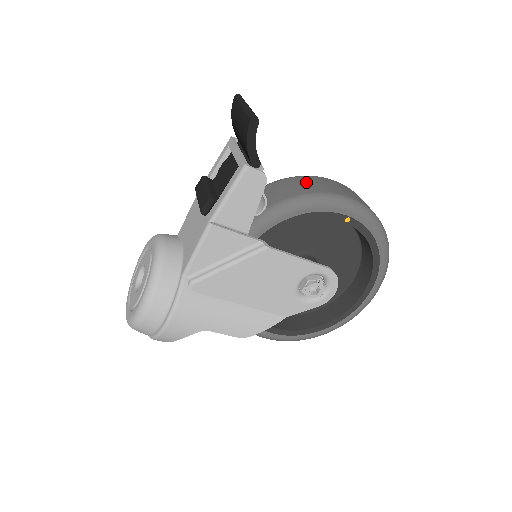
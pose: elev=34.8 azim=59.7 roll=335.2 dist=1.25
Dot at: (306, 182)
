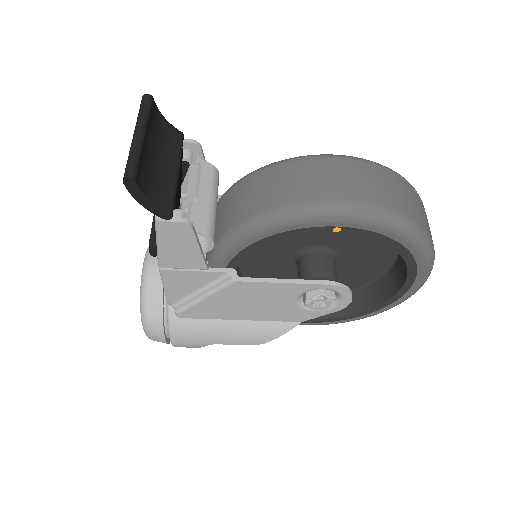
Dot at: (275, 181)
